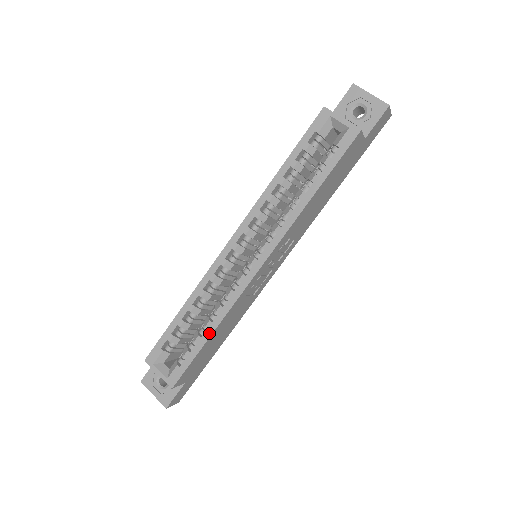
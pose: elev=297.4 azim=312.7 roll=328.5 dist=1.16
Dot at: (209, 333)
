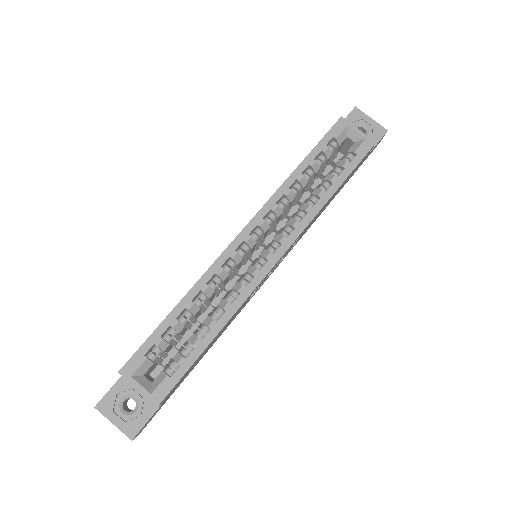
Dot at: (213, 335)
